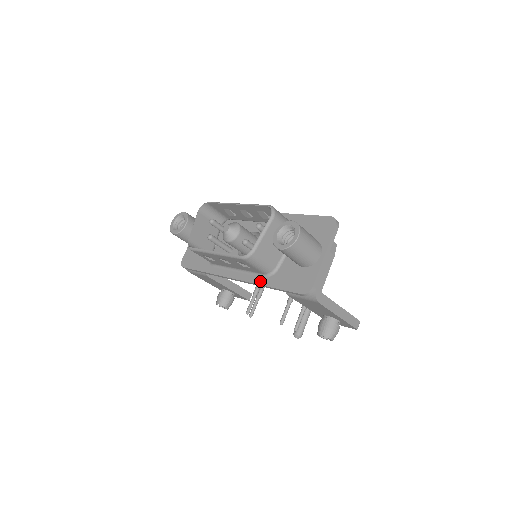
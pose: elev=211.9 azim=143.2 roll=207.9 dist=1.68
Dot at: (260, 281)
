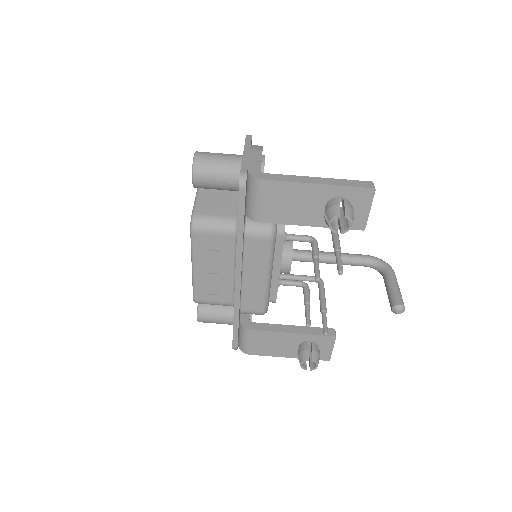
Dot at: (236, 244)
